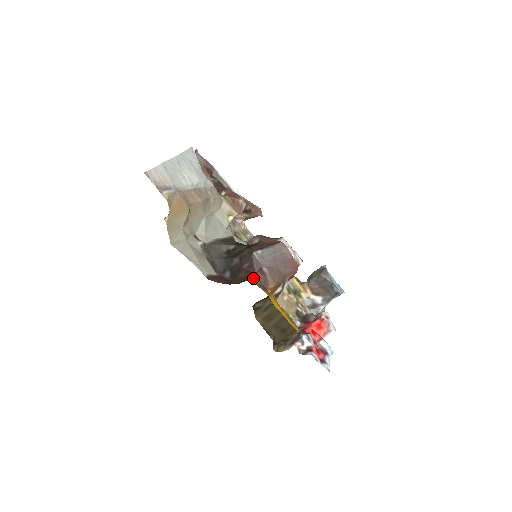
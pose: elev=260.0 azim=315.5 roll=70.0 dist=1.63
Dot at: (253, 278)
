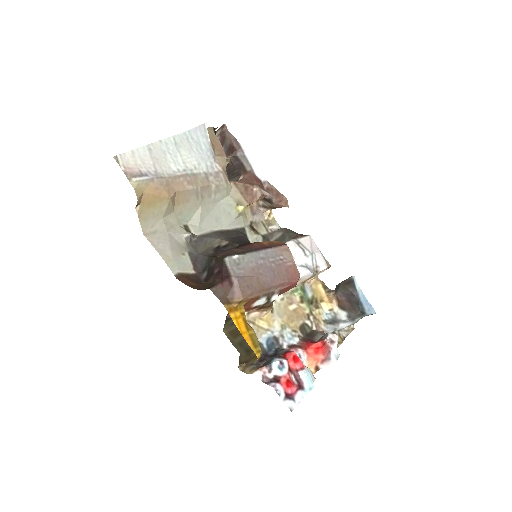
Dot at: (216, 287)
